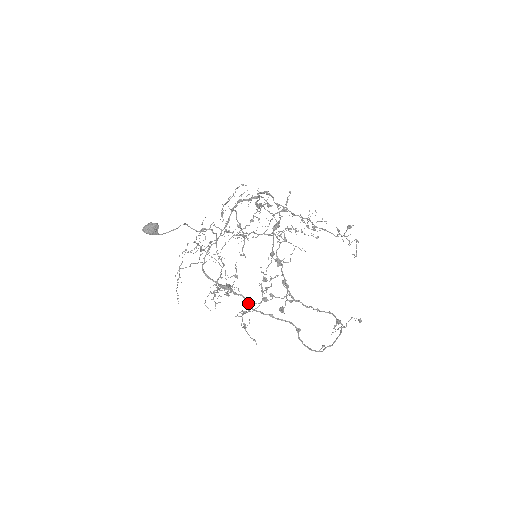
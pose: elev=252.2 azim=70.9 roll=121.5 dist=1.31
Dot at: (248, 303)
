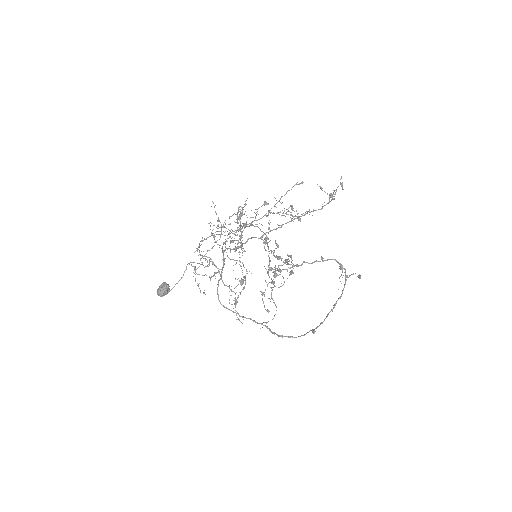
Dot at: occluded
